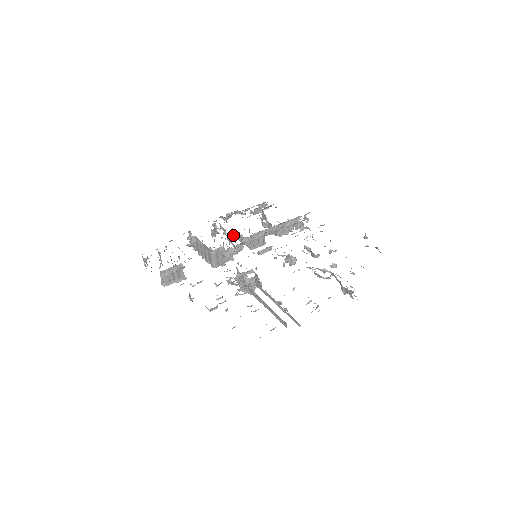
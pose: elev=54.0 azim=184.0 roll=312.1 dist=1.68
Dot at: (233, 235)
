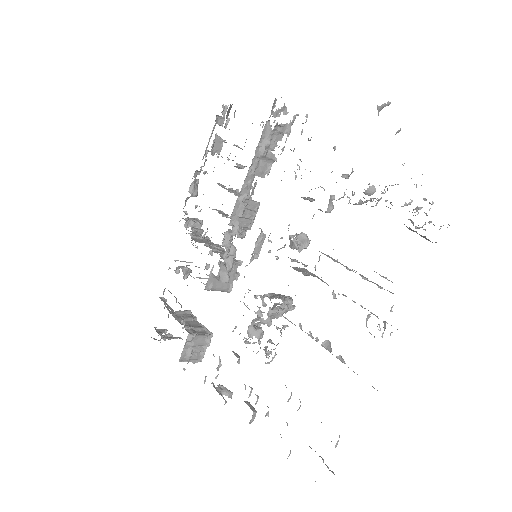
Dot at: occluded
